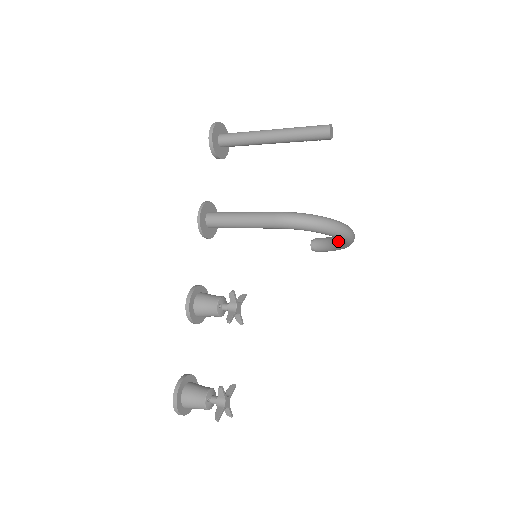
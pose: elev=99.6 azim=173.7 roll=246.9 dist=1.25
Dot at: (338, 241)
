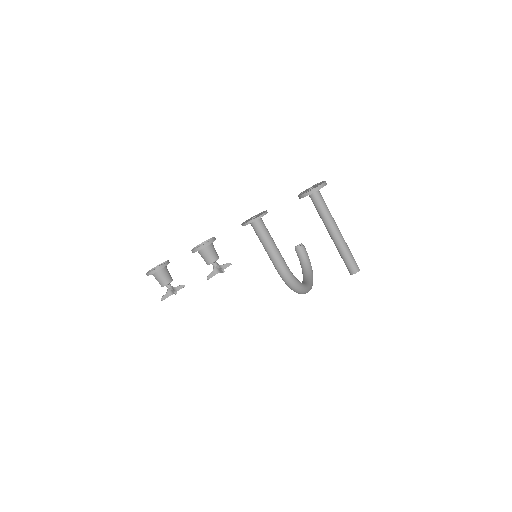
Dot at: (304, 275)
